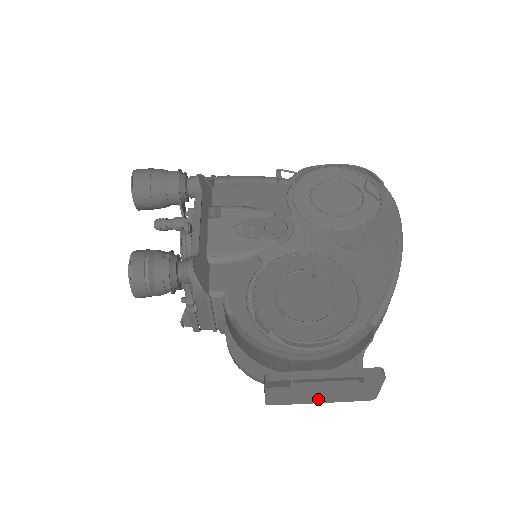
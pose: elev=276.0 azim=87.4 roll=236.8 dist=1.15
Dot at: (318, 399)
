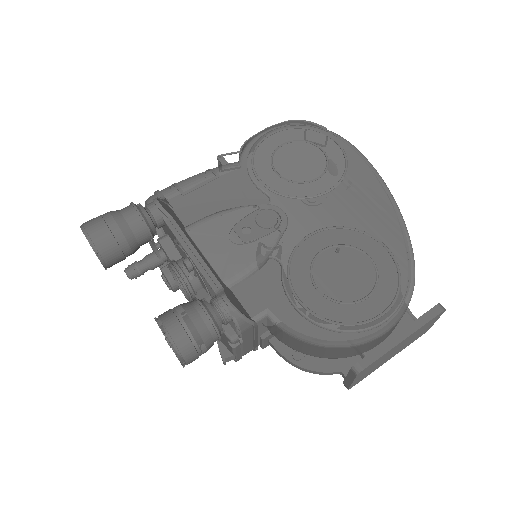
Dot at: (389, 358)
